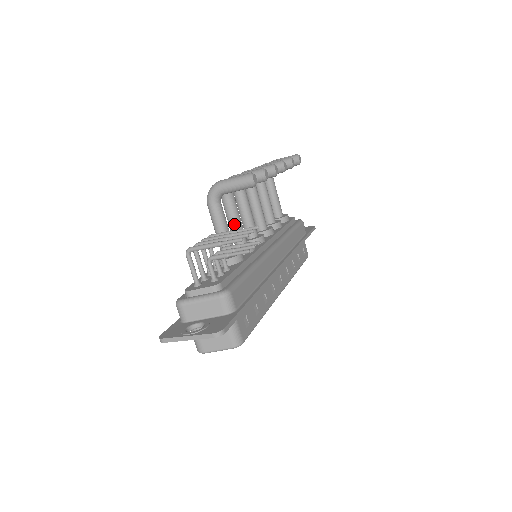
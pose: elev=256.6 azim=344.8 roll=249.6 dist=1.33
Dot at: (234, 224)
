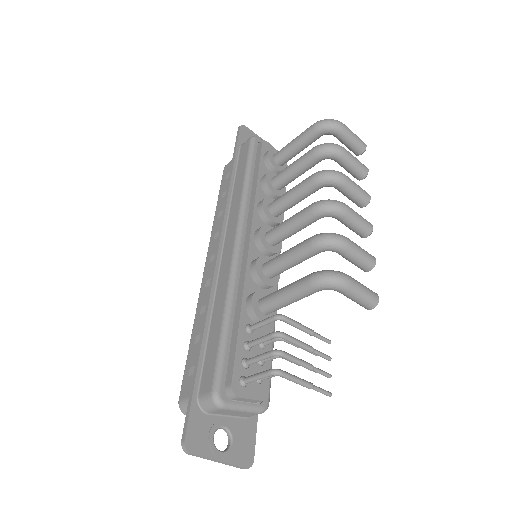
Dot at: (291, 266)
